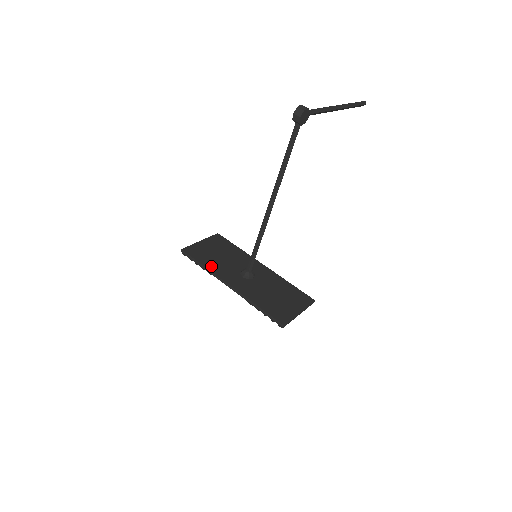
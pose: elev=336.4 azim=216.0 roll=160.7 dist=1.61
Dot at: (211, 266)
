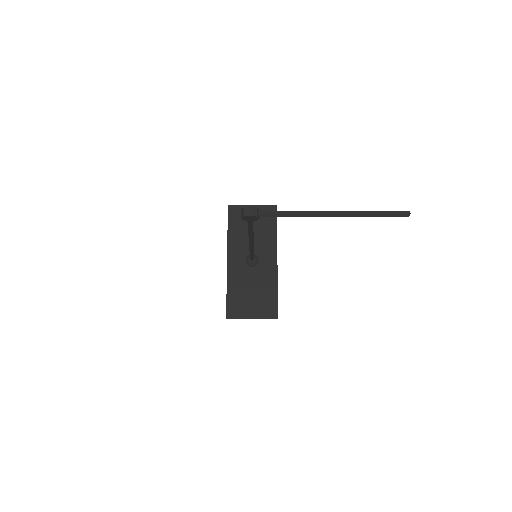
Dot at: (233, 235)
